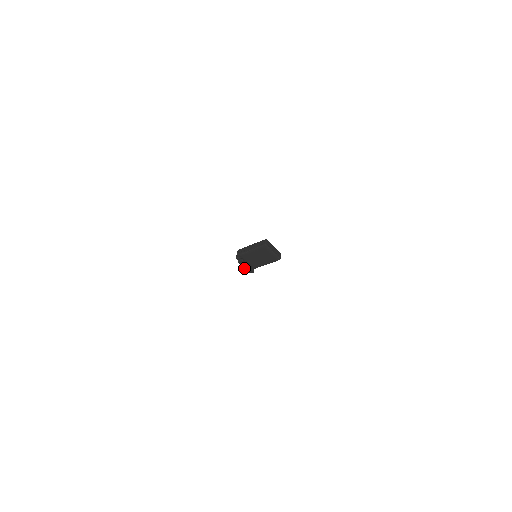
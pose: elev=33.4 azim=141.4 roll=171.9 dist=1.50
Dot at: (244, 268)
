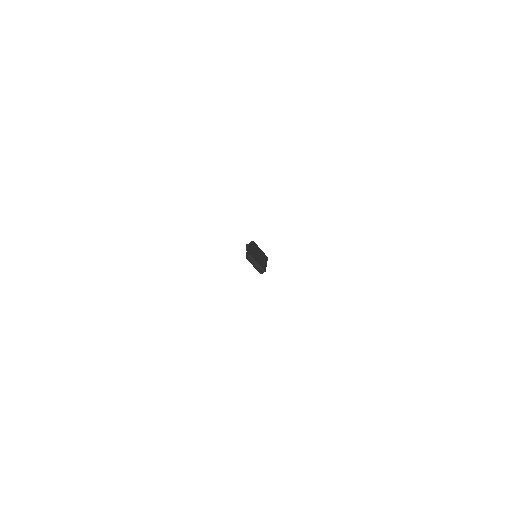
Dot at: occluded
